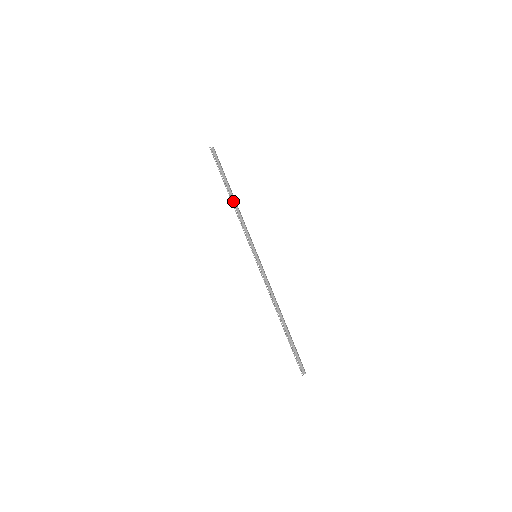
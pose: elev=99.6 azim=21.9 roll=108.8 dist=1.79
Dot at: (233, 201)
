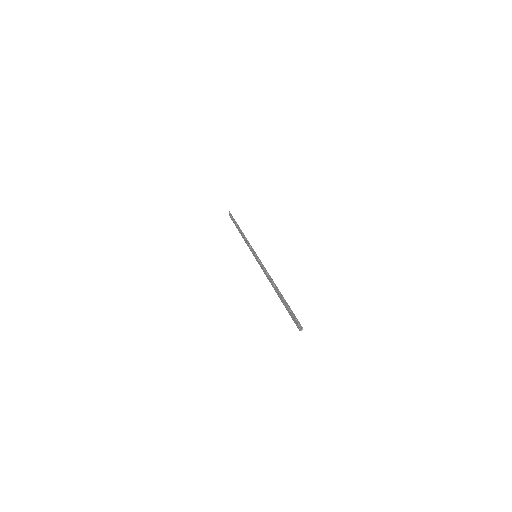
Dot at: (241, 233)
